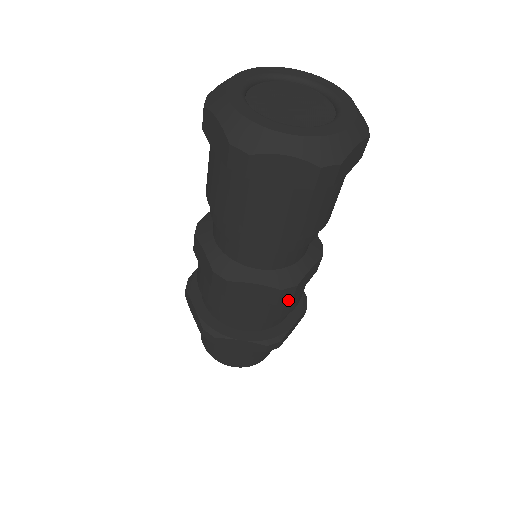
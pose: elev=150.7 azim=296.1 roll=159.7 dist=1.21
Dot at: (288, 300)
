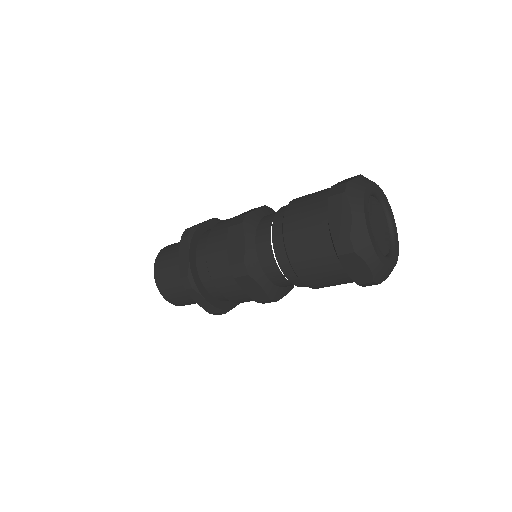
Dot at: occluded
